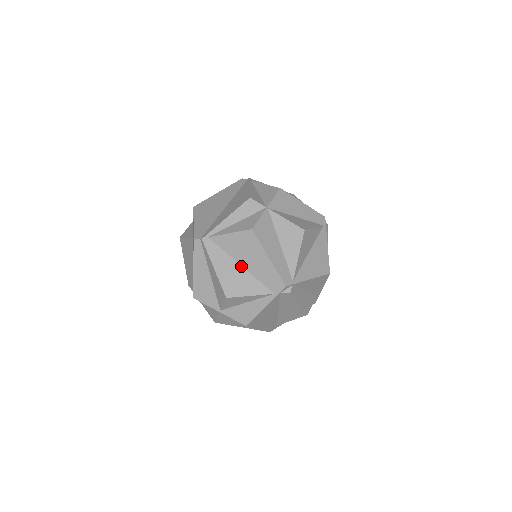
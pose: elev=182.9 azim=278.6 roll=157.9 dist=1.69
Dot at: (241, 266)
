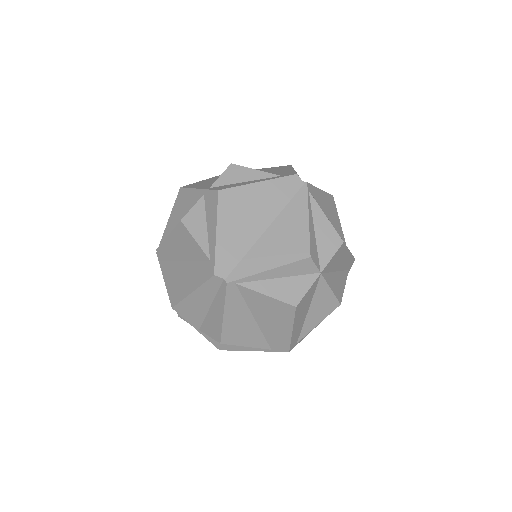
Dot at: (255, 320)
